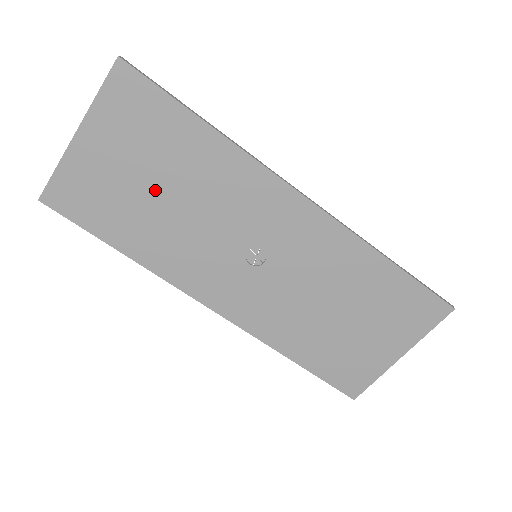
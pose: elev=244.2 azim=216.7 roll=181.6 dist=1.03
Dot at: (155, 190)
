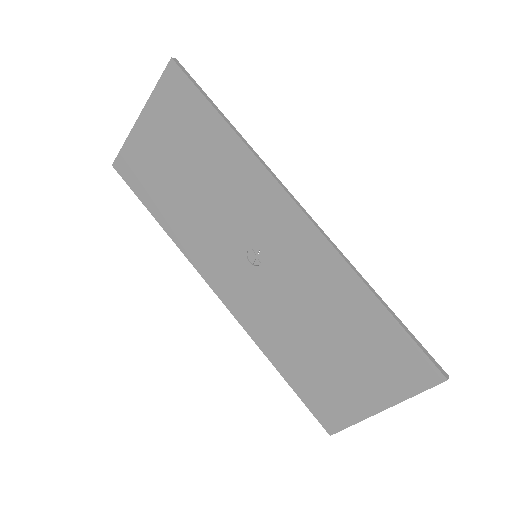
Dot at: (185, 175)
